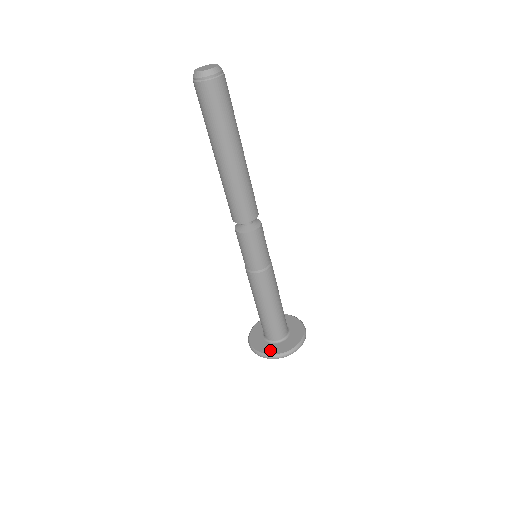
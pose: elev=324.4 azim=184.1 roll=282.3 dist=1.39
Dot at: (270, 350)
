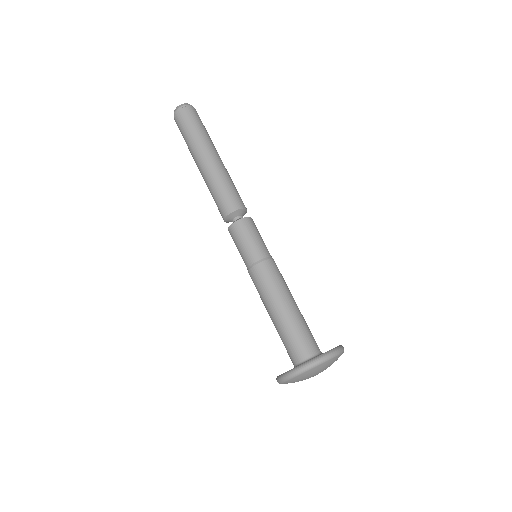
Dot at: occluded
